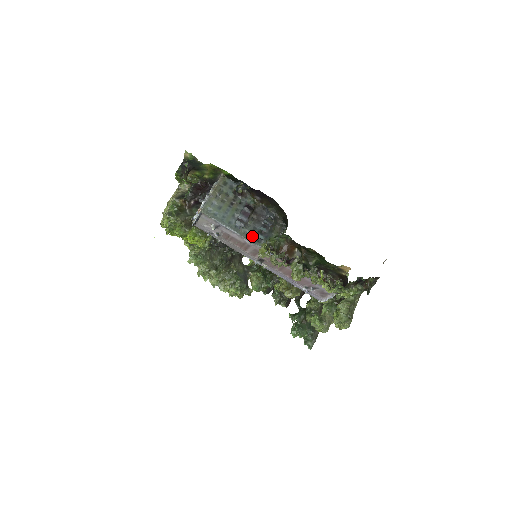
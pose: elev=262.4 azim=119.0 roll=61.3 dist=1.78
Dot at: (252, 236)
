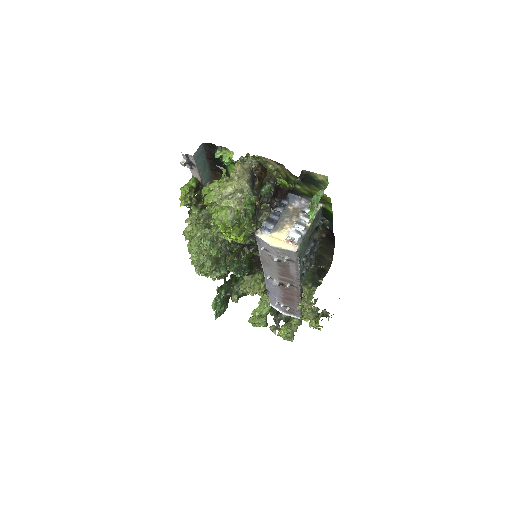
Dot at: (301, 272)
